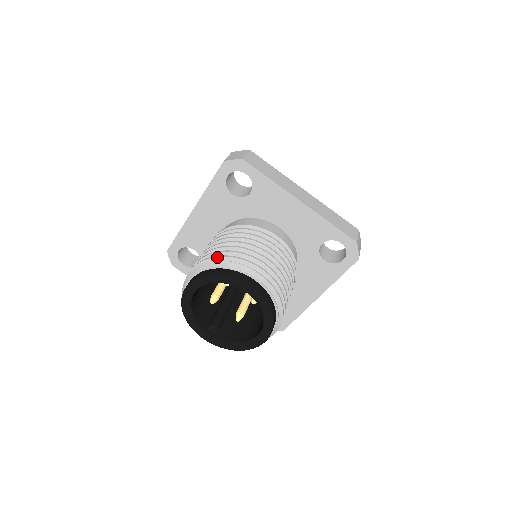
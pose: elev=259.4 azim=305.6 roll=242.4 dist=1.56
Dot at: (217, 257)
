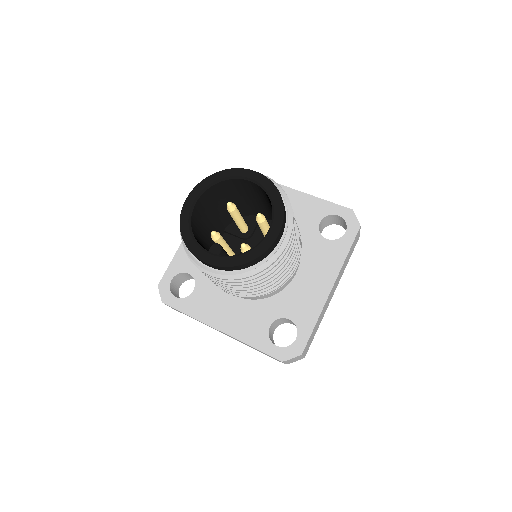
Dot at: occluded
